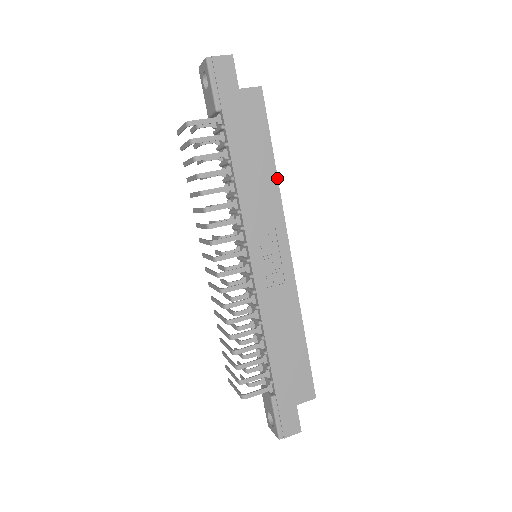
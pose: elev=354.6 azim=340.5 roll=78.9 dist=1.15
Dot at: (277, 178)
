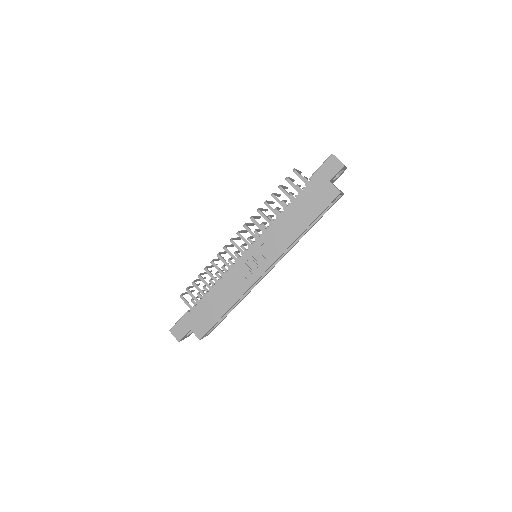
Dot at: (299, 236)
